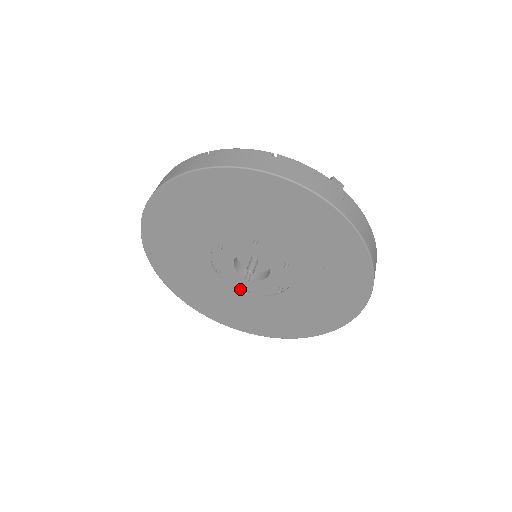
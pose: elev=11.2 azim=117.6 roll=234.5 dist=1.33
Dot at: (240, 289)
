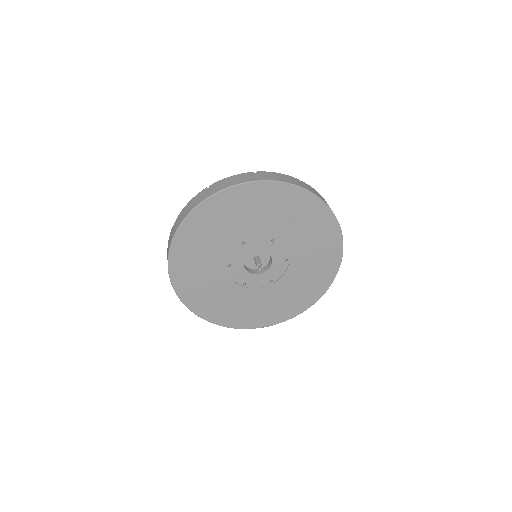
Dot at: (238, 283)
